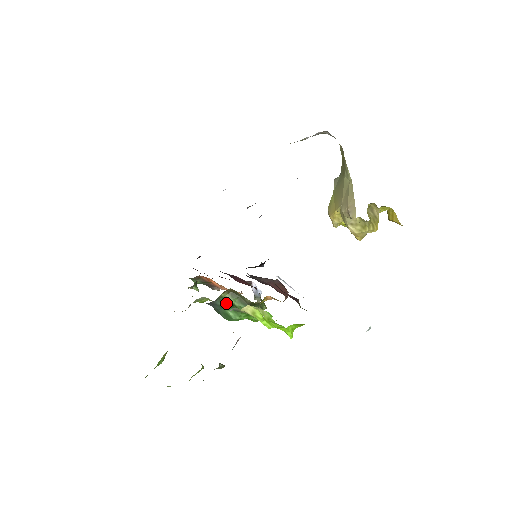
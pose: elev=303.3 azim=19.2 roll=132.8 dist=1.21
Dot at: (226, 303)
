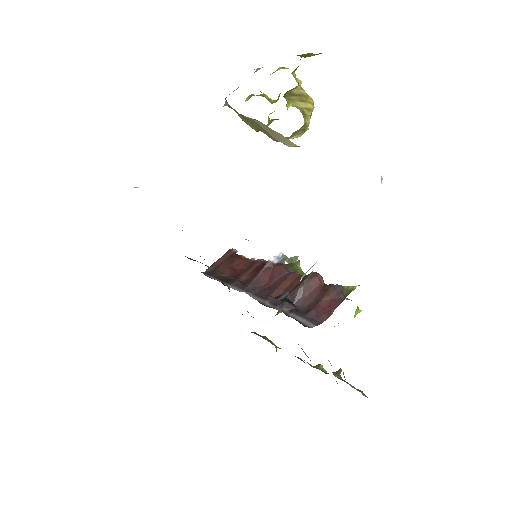
Dot at: occluded
